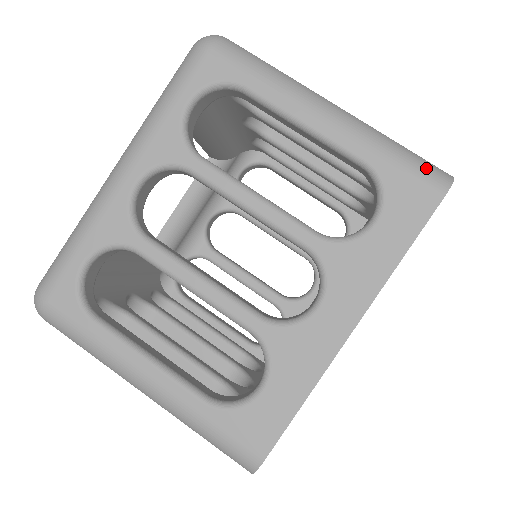
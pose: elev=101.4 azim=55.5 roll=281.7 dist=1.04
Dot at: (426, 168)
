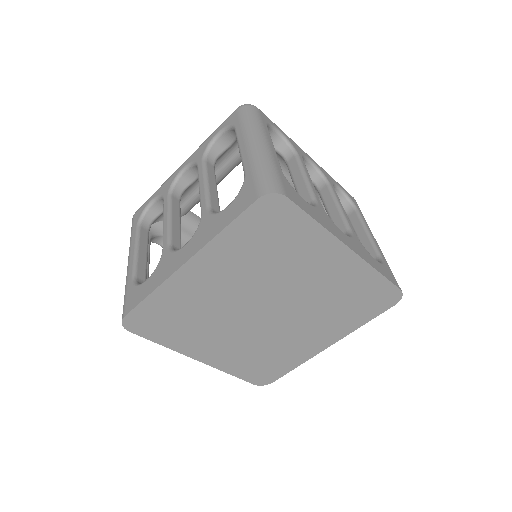
Dot at: (265, 182)
